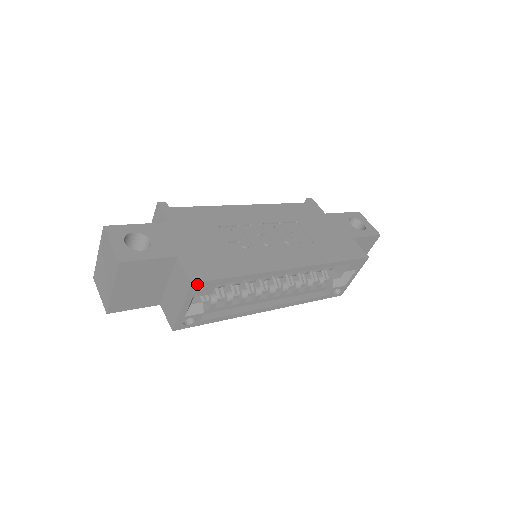
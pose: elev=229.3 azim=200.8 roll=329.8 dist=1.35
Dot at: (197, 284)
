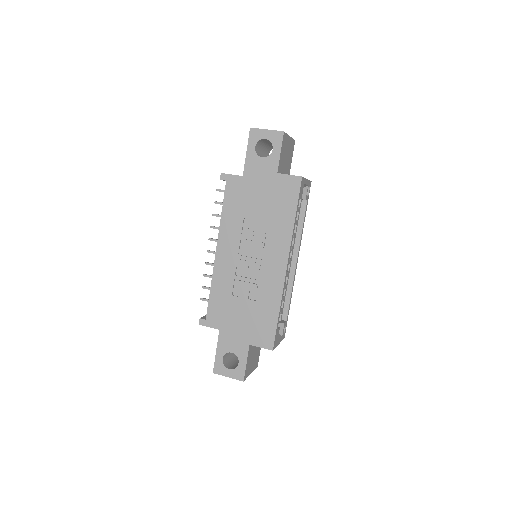
Dot at: (274, 346)
